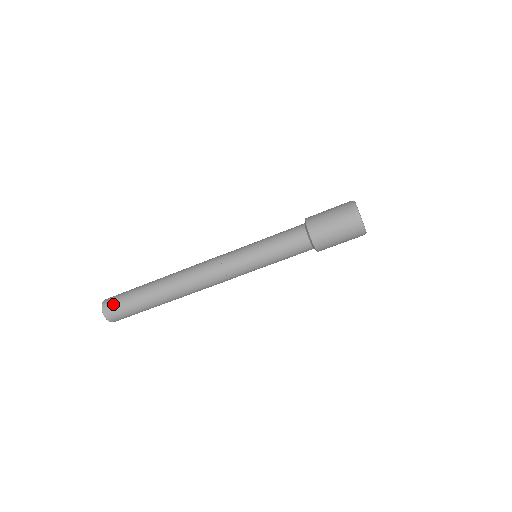
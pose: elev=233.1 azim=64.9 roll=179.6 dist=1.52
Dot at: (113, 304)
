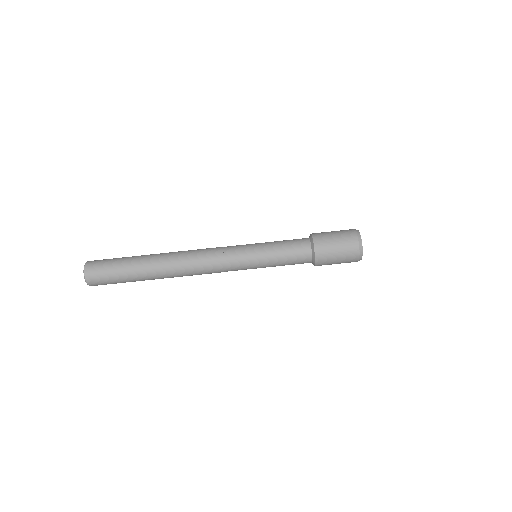
Dot at: (98, 266)
